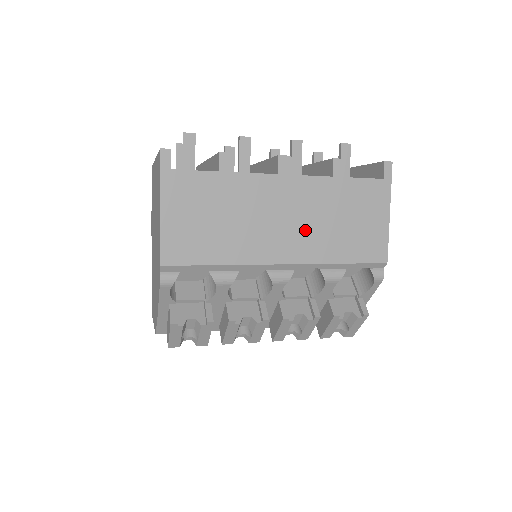
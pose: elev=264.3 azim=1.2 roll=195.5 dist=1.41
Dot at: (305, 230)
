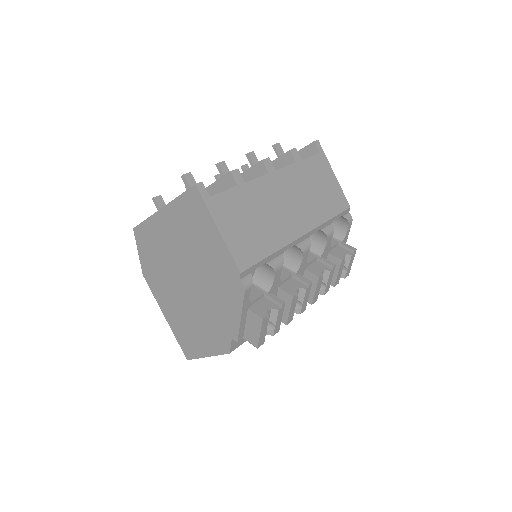
Dot at: (302, 205)
